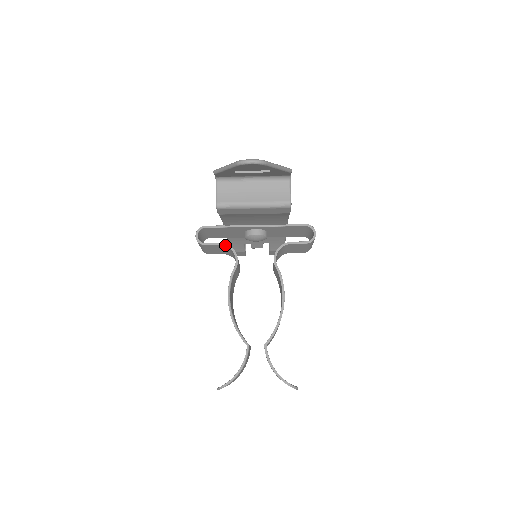
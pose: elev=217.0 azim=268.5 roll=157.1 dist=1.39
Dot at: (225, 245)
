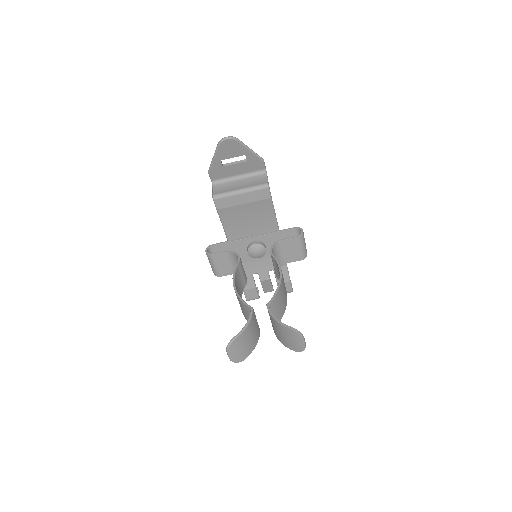
Dot at: (229, 251)
